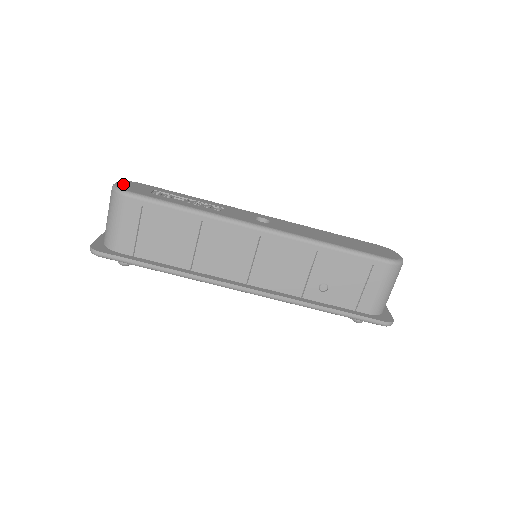
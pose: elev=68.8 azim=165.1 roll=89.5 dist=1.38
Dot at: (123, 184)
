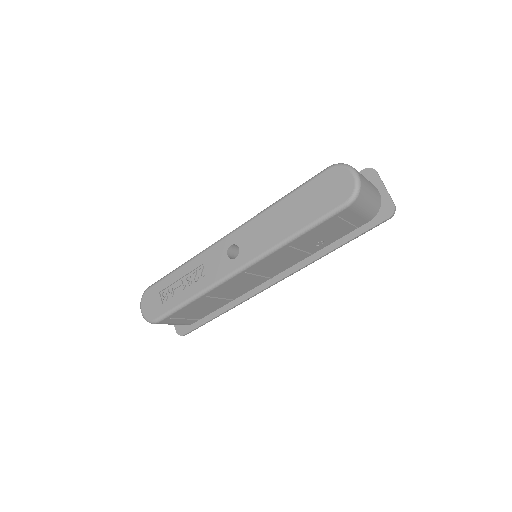
Dot at: (145, 310)
